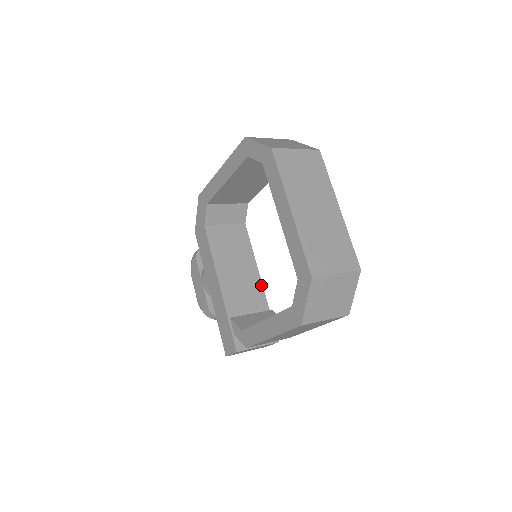
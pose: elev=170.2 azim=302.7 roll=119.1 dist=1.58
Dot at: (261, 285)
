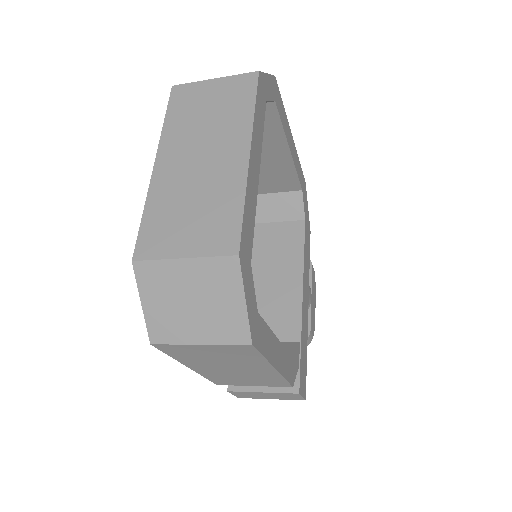
Dot at: (300, 305)
